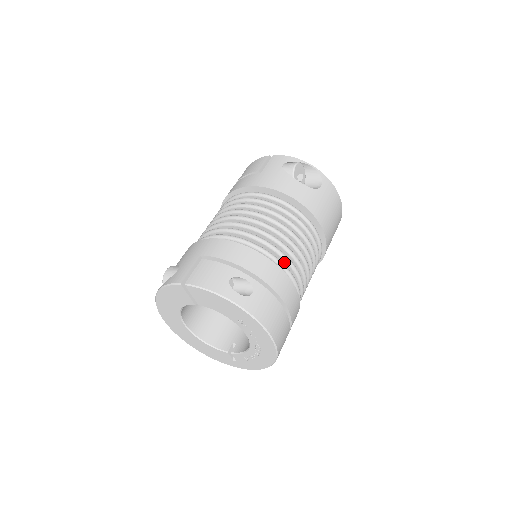
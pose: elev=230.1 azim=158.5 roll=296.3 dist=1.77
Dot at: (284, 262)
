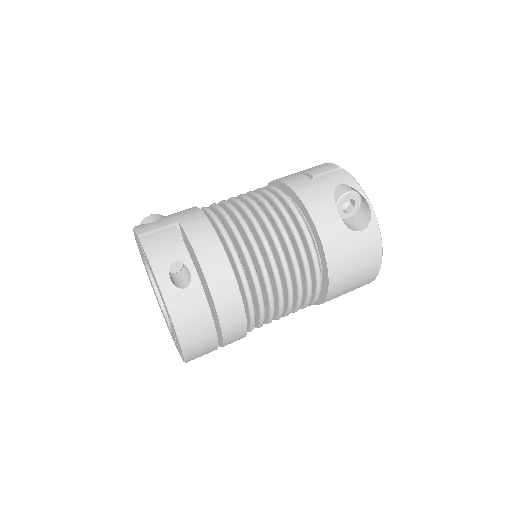
Dot at: (252, 280)
